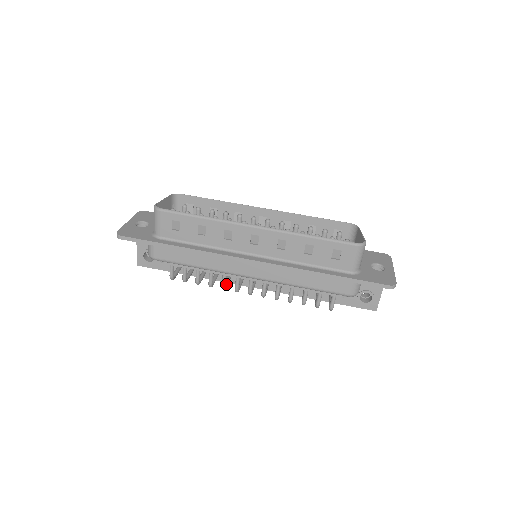
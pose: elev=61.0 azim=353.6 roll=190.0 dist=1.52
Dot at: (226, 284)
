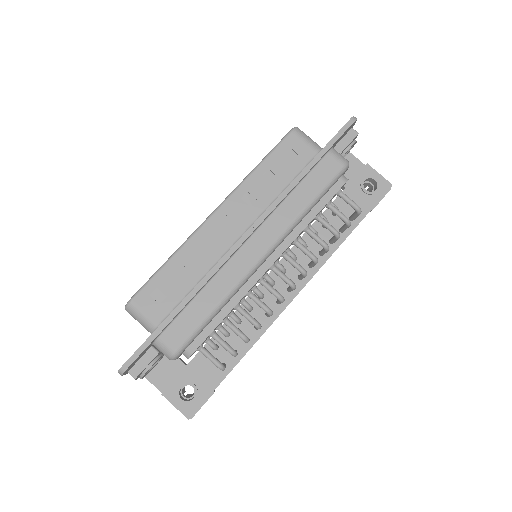
Dot at: occluded
